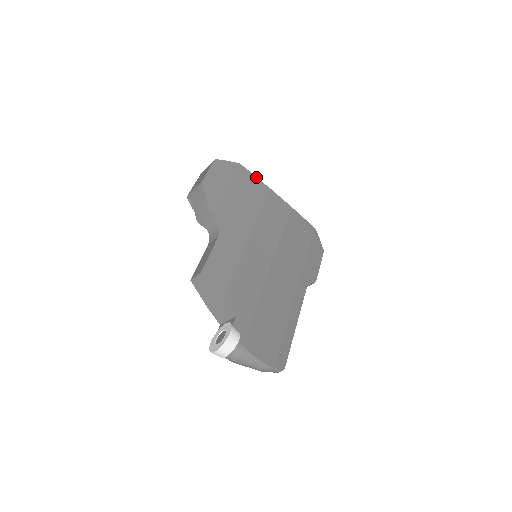
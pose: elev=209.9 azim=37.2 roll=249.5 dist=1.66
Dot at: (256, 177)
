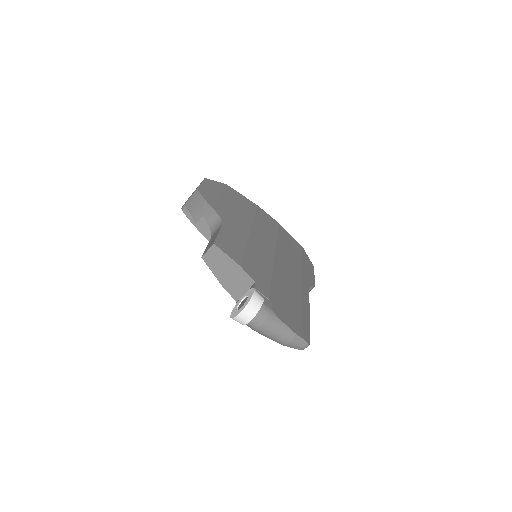
Dot at: (243, 196)
